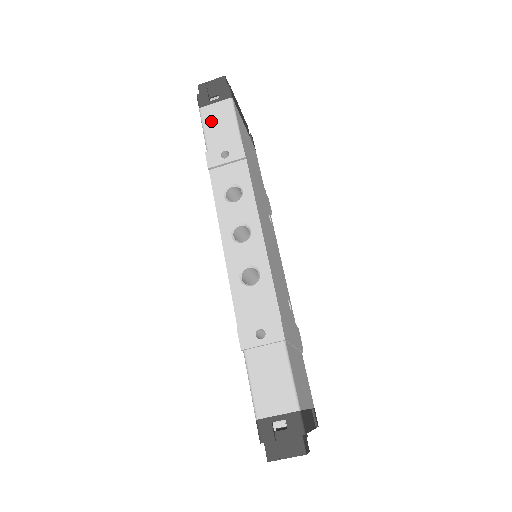
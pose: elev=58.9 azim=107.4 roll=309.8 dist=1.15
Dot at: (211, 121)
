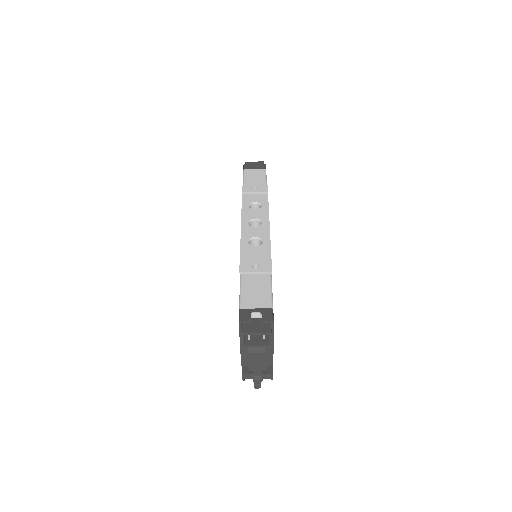
Dot at: (250, 175)
